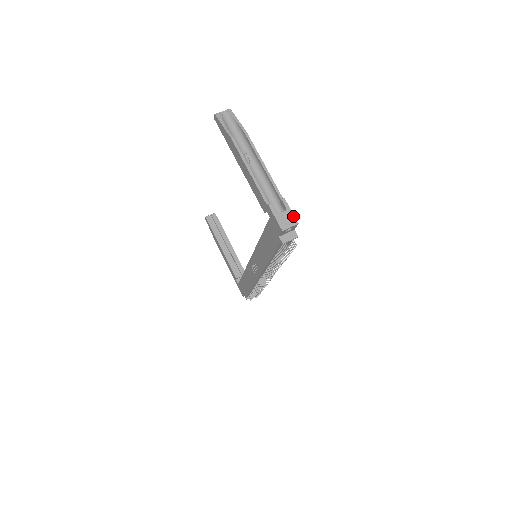
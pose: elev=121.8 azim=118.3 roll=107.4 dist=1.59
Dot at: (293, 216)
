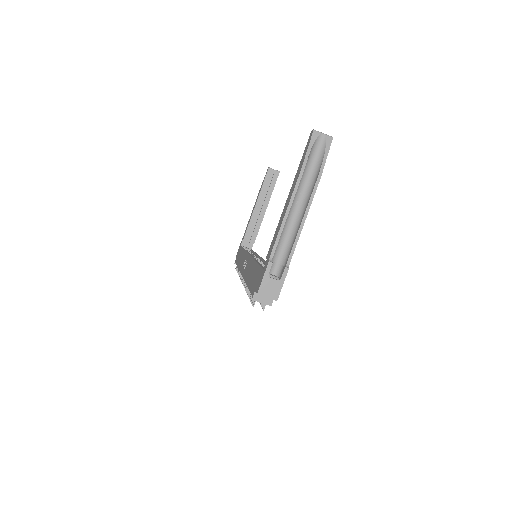
Dot at: (280, 290)
